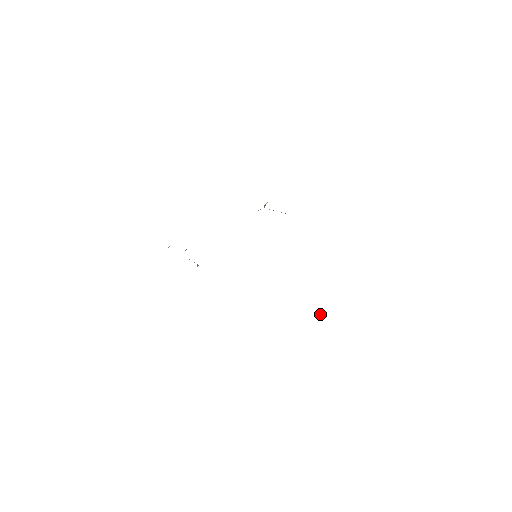
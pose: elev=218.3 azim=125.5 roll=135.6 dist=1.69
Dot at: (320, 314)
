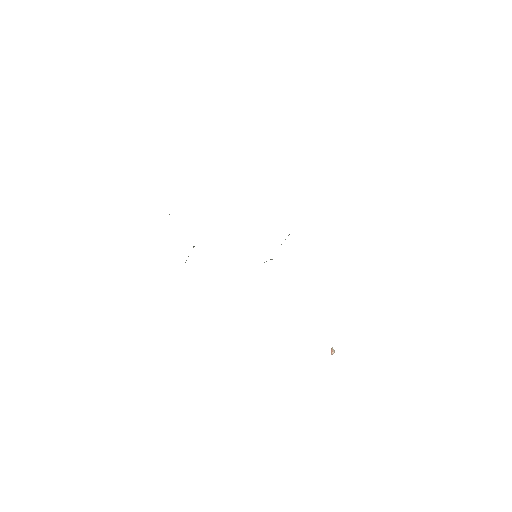
Dot at: (331, 352)
